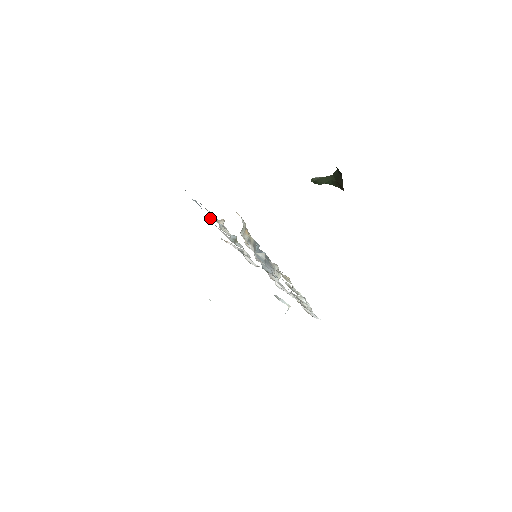
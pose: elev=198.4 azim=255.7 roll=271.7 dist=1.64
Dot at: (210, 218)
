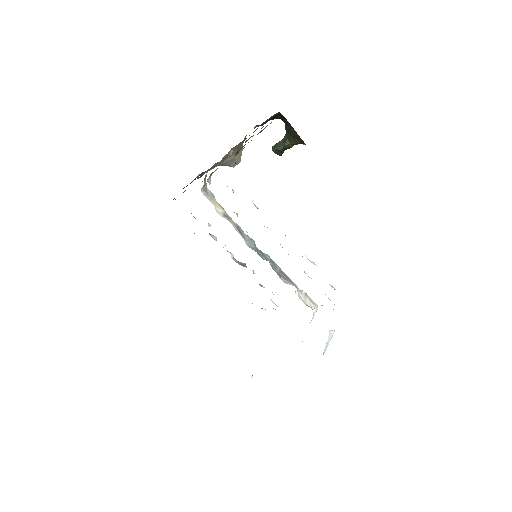
Dot at: occluded
